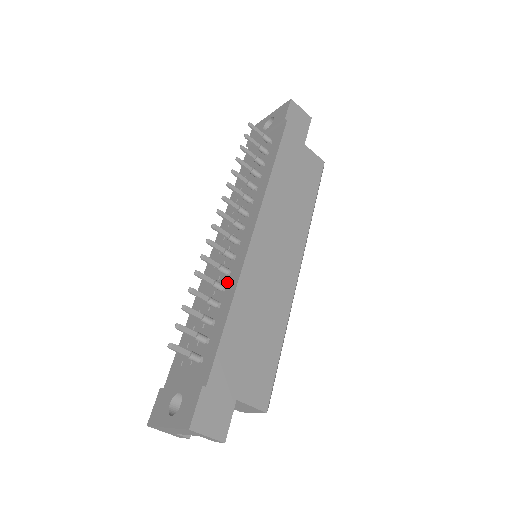
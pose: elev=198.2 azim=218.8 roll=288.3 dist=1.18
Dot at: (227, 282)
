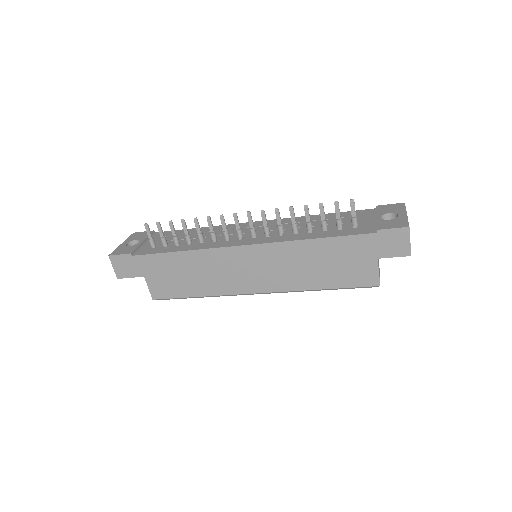
Dot at: (208, 242)
